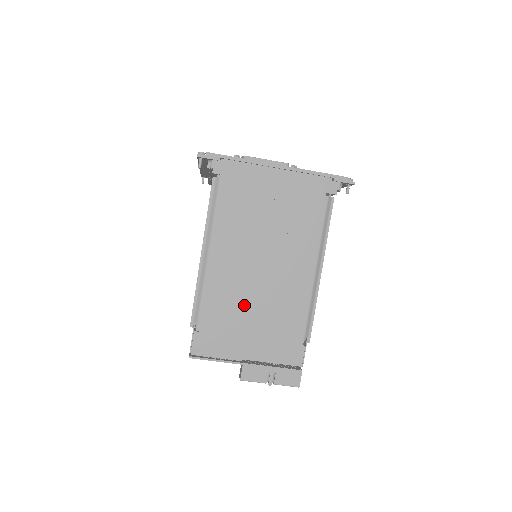
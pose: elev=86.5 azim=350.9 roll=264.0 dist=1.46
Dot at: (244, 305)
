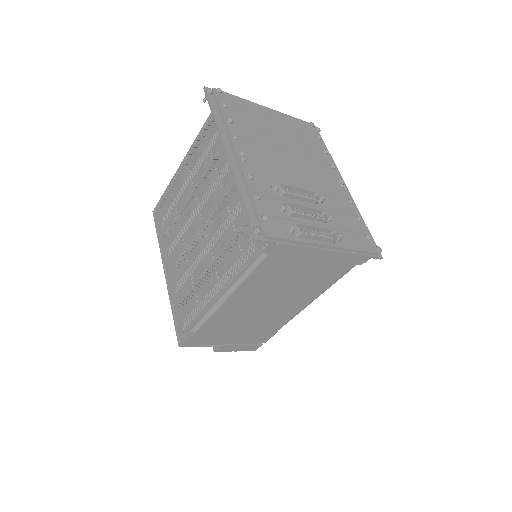
Dot at: (240, 322)
